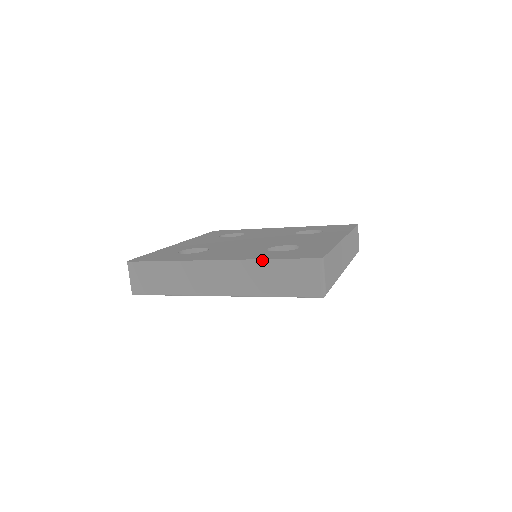
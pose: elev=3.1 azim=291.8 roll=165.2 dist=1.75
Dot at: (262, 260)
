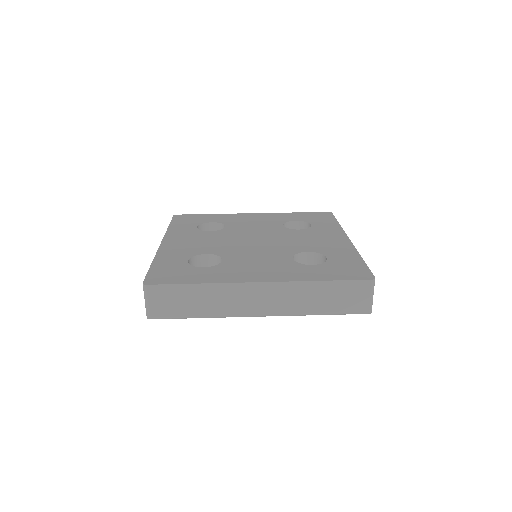
Dot at: (314, 282)
